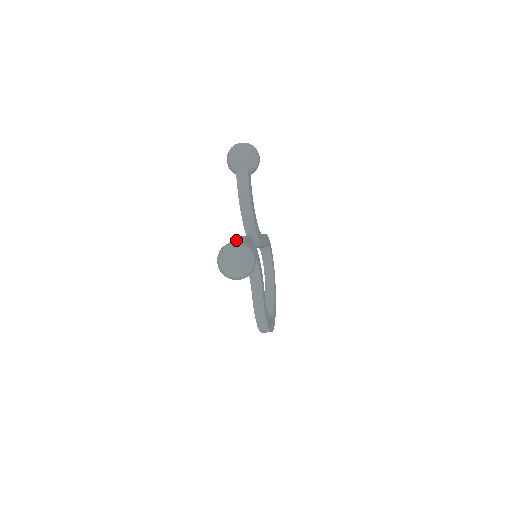
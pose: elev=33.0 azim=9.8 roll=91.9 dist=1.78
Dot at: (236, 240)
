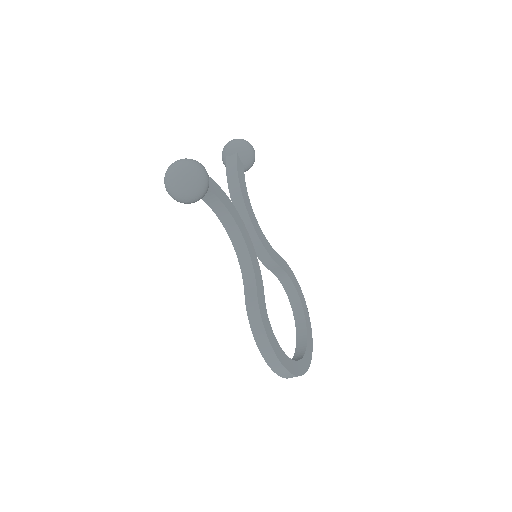
Dot at: occluded
